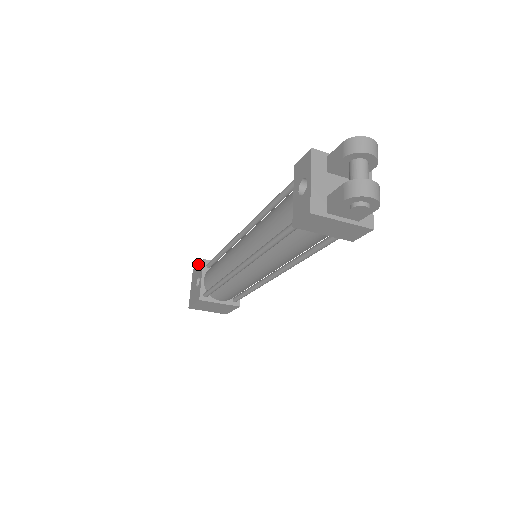
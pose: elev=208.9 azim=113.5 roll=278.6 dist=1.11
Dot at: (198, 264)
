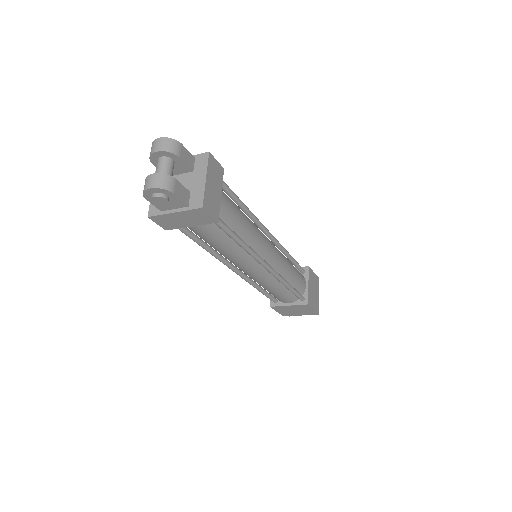
Dot at: occluded
